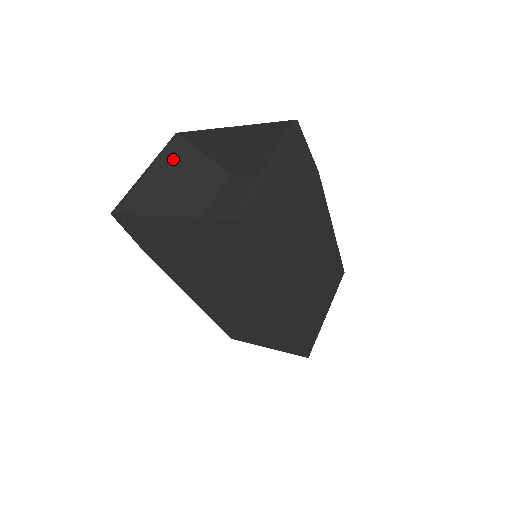
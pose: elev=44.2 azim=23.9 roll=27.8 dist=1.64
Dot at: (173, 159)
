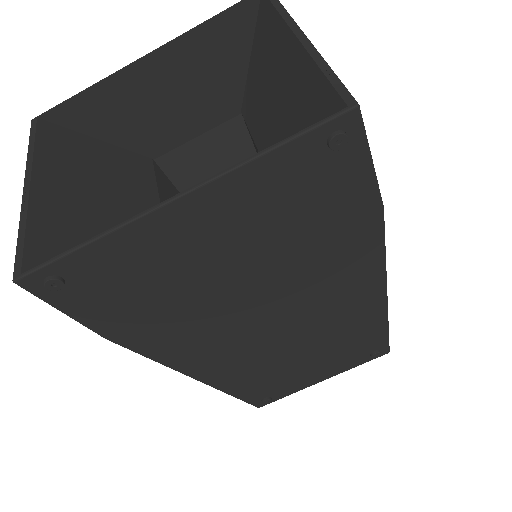
Dot at: (58, 156)
